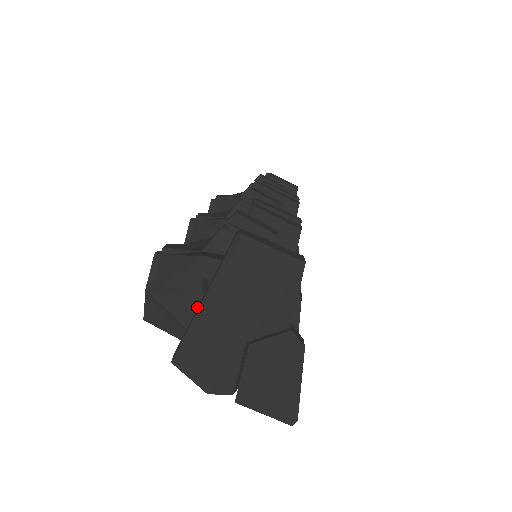
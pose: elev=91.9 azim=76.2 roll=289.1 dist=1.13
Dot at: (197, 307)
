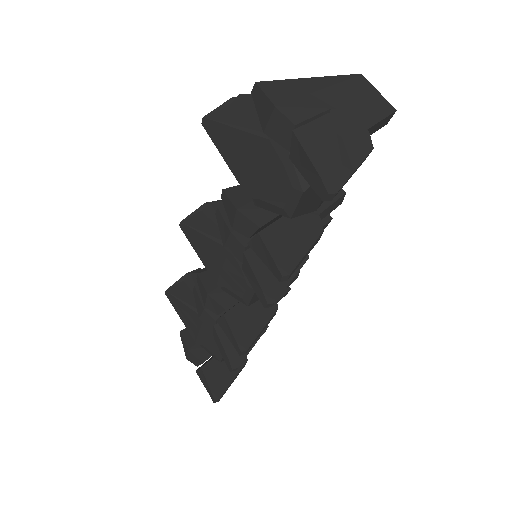
Dot at: occluded
